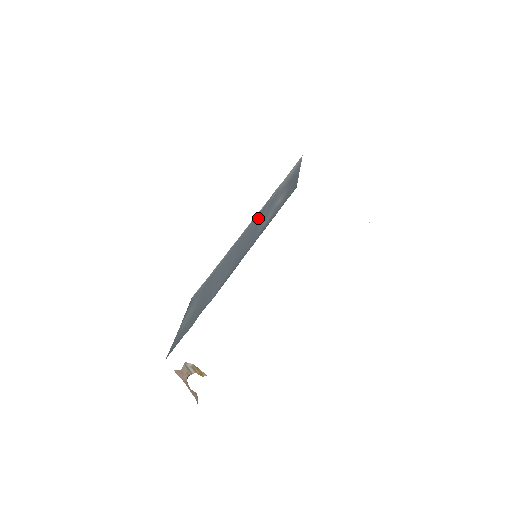
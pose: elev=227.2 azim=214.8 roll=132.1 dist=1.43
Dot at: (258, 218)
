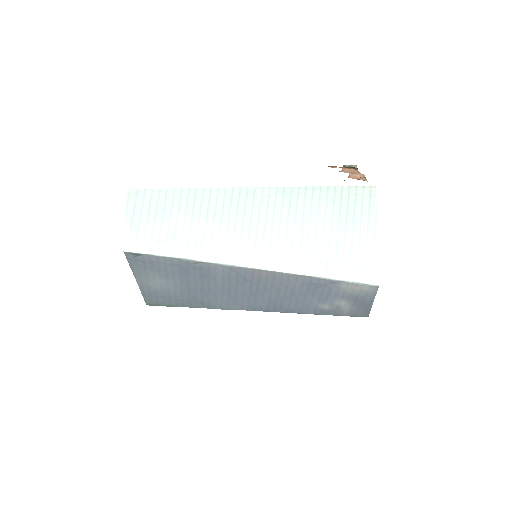
Dot at: (302, 286)
